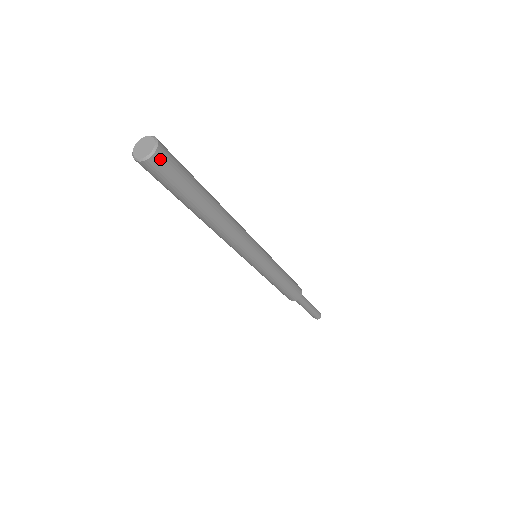
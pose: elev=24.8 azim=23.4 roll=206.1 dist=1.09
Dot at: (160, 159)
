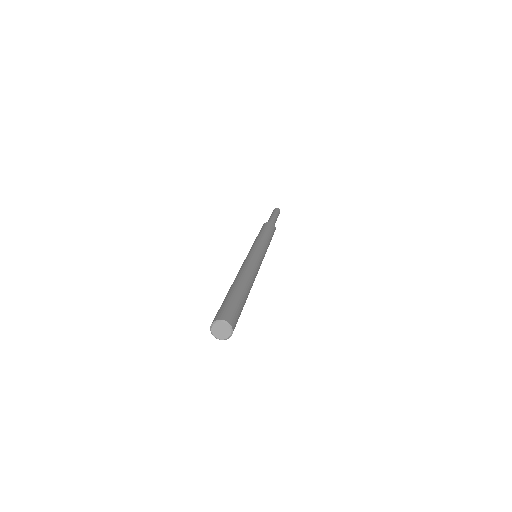
Dot at: occluded
